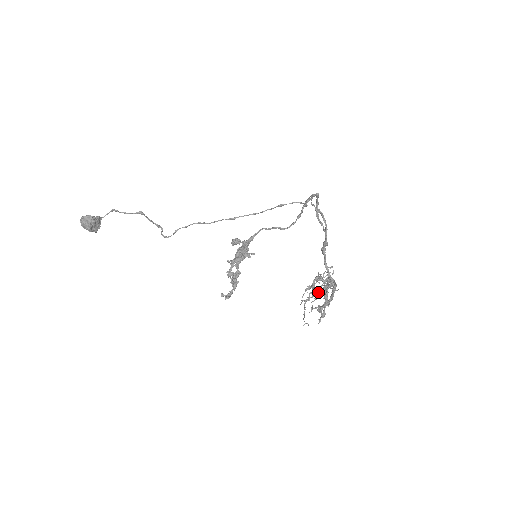
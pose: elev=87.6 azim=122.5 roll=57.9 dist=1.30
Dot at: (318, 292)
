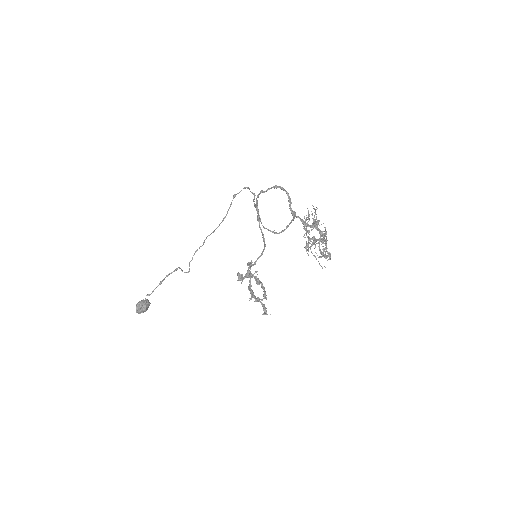
Dot at: occluded
